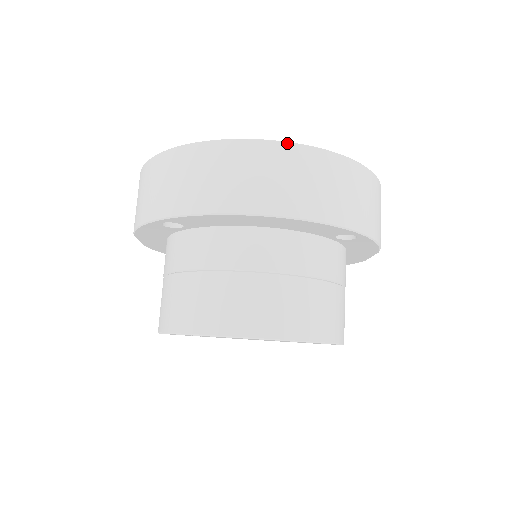
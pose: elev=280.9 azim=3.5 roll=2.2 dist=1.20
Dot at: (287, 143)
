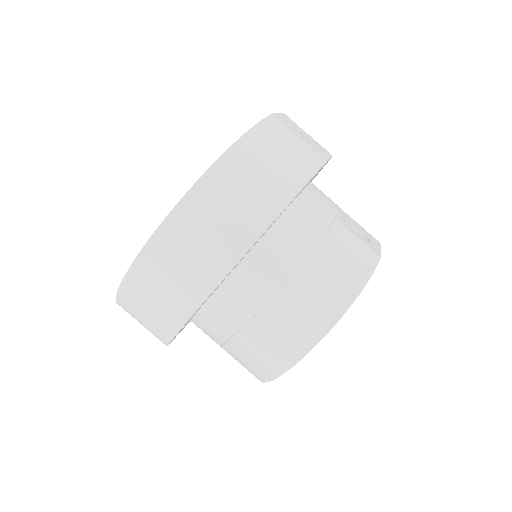
Dot at: (158, 230)
